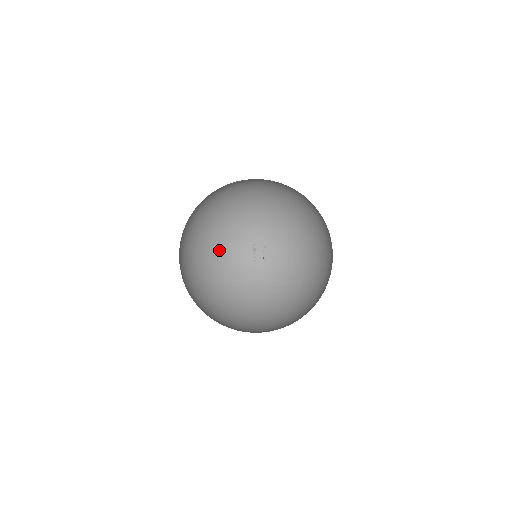
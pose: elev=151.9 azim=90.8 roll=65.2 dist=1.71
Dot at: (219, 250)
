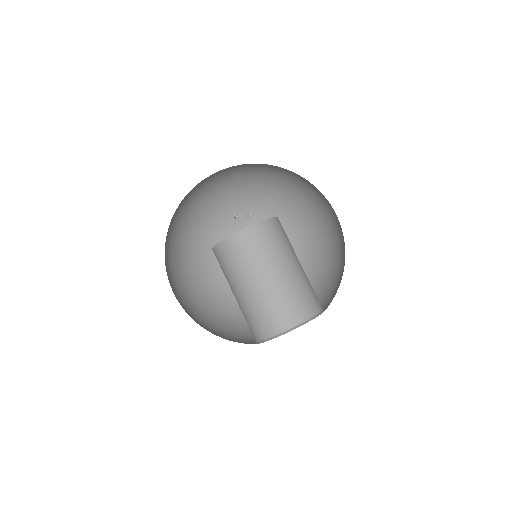
Dot at: (179, 206)
